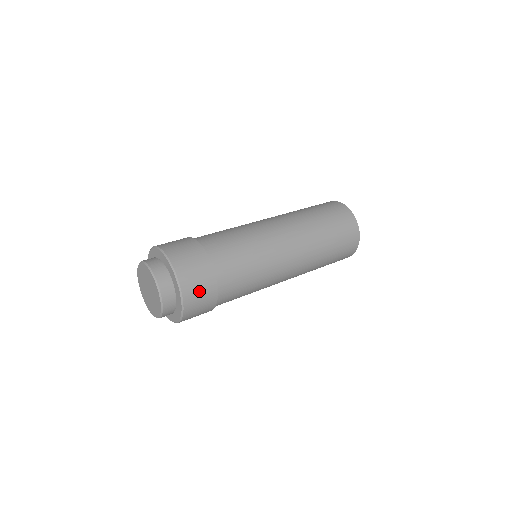
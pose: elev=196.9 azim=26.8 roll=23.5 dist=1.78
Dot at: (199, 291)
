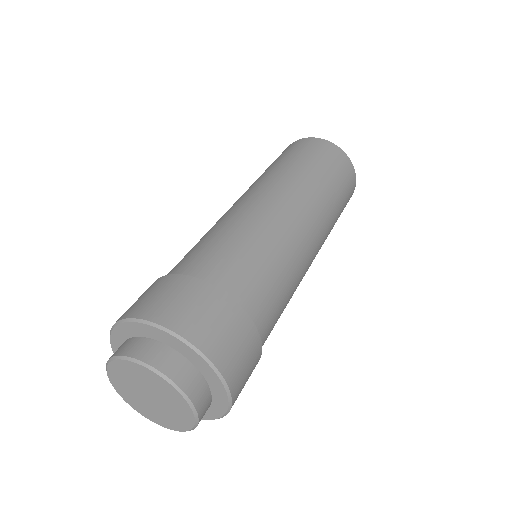
Dot at: (245, 368)
